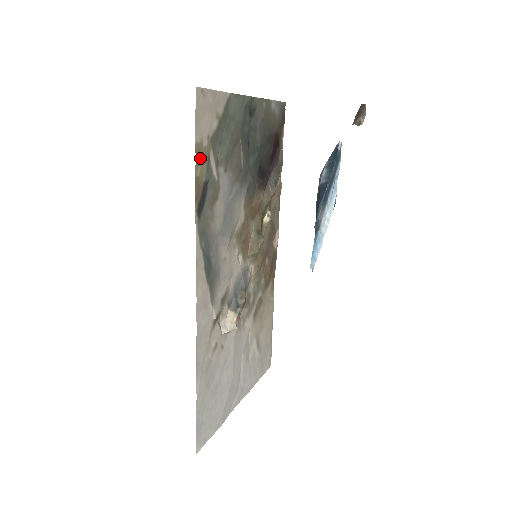
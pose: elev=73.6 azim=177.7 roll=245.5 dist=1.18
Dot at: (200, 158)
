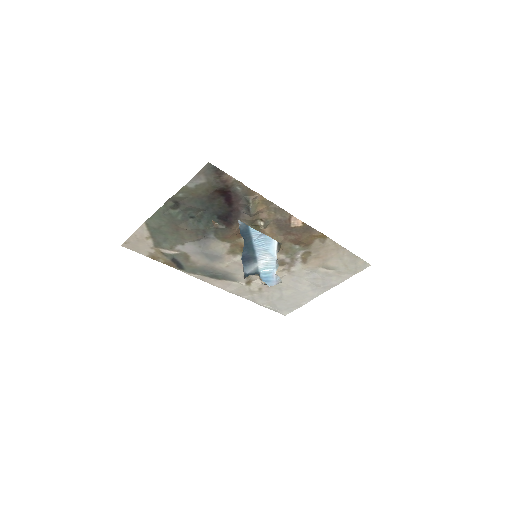
Dot at: (156, 257)
